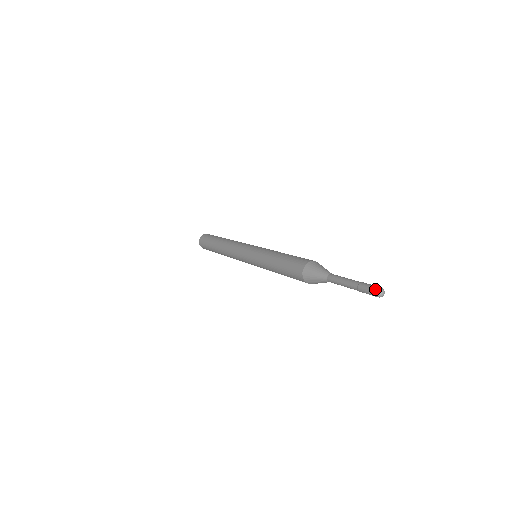
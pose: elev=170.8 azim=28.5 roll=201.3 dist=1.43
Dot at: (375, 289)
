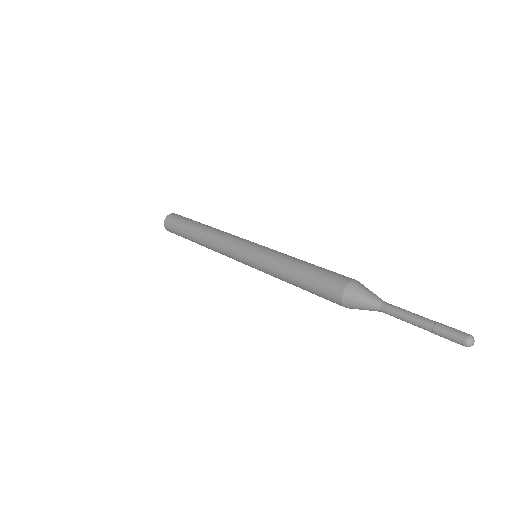
Dot at: (462, 340)
